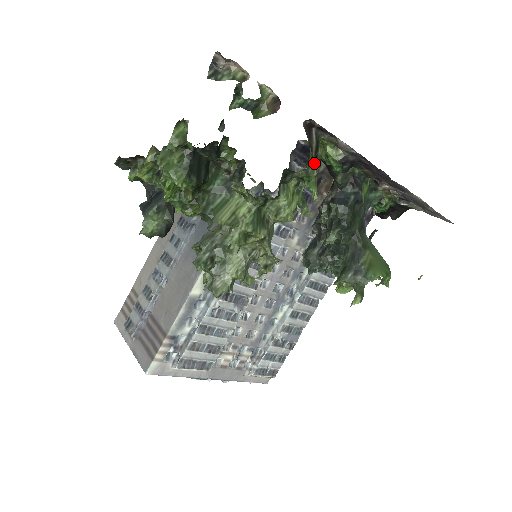
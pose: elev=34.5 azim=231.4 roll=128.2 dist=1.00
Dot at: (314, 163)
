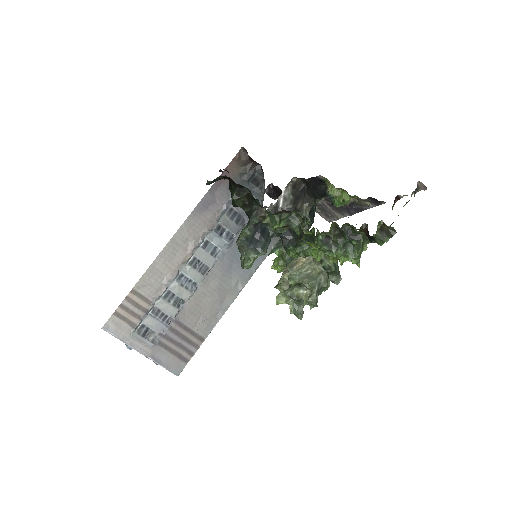
Dot at: occluded
